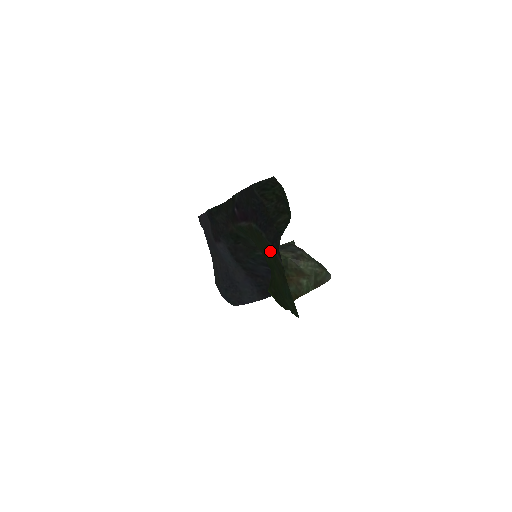
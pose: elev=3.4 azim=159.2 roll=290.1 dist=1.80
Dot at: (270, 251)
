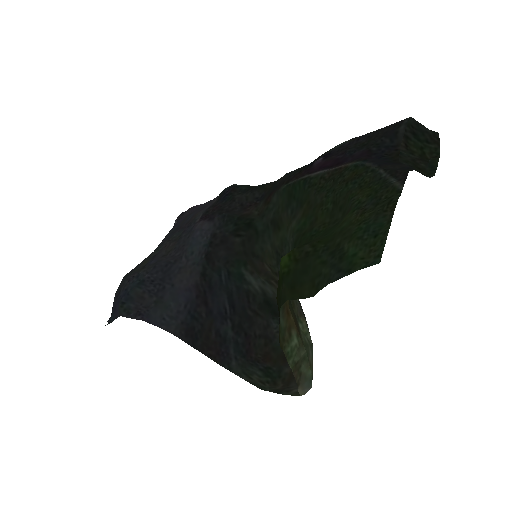
Dot at: (370, 185)
